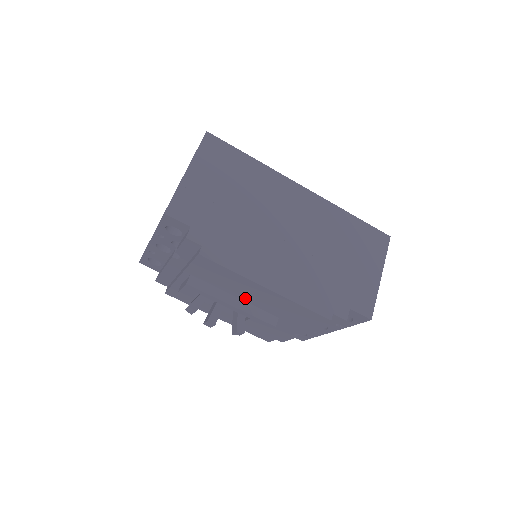
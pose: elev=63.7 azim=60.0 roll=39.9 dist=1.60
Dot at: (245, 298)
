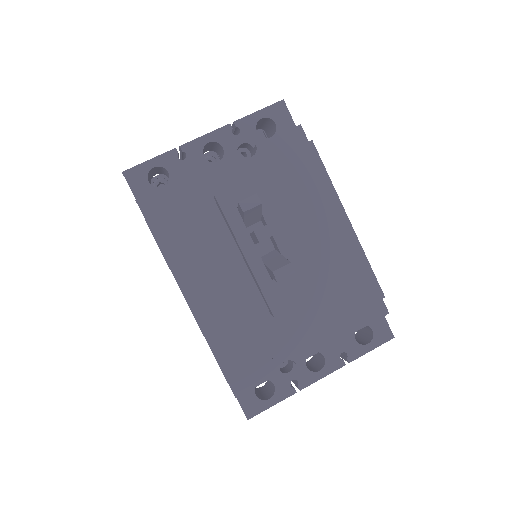
Dot at: (297, 240)
